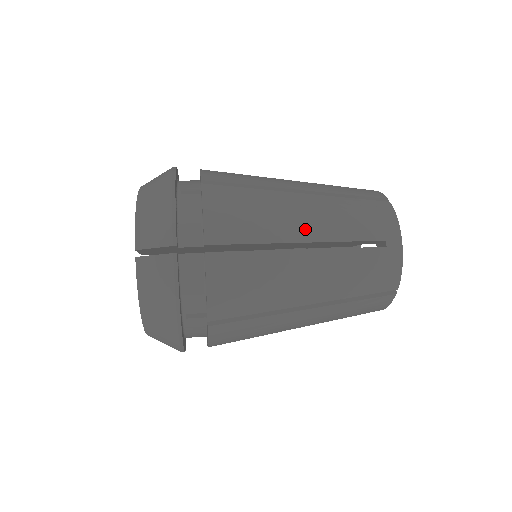
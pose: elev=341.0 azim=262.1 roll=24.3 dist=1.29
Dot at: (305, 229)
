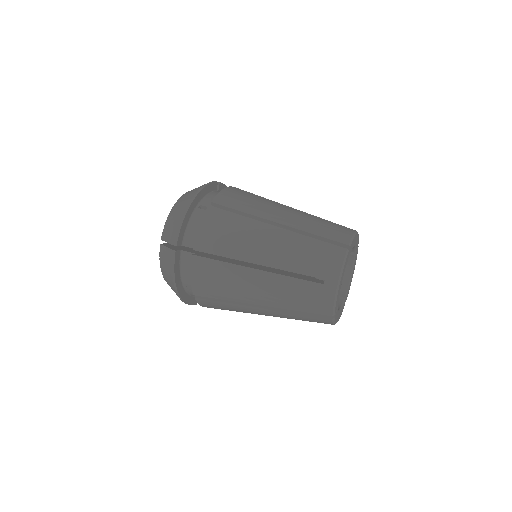
Dot at: (263, 256)
